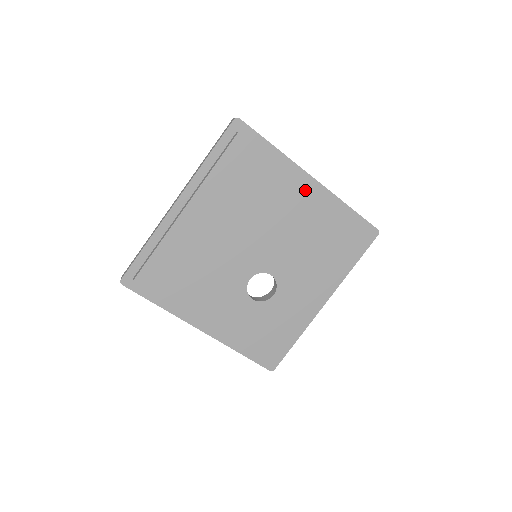
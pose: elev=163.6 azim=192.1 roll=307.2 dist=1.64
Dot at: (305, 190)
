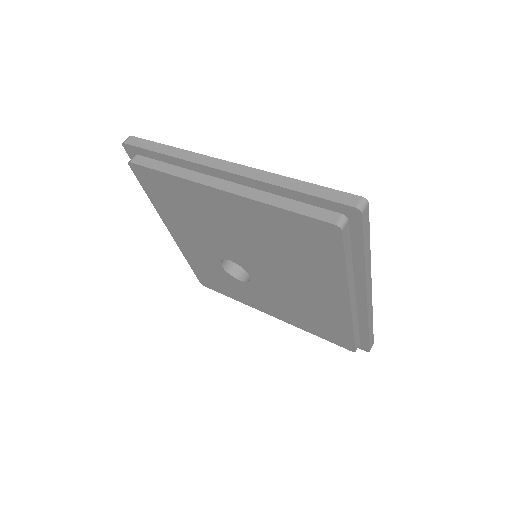
Dot at: (342, 298)
